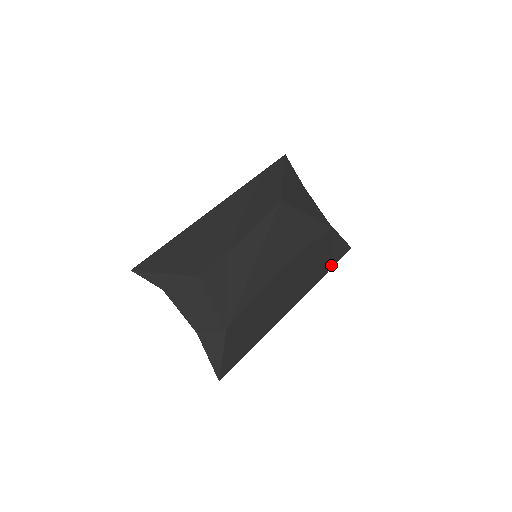
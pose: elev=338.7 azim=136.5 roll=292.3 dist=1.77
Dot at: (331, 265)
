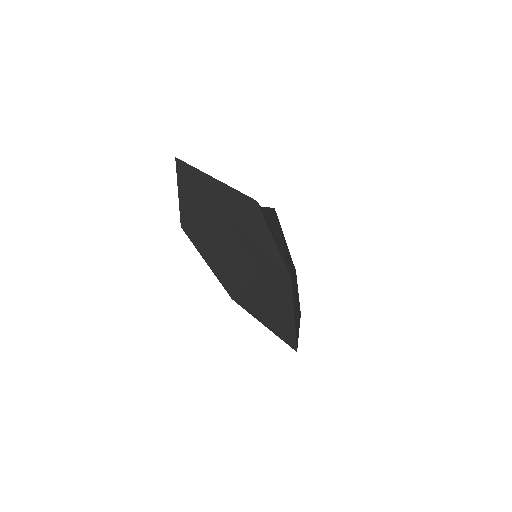
Dot at: occluded
